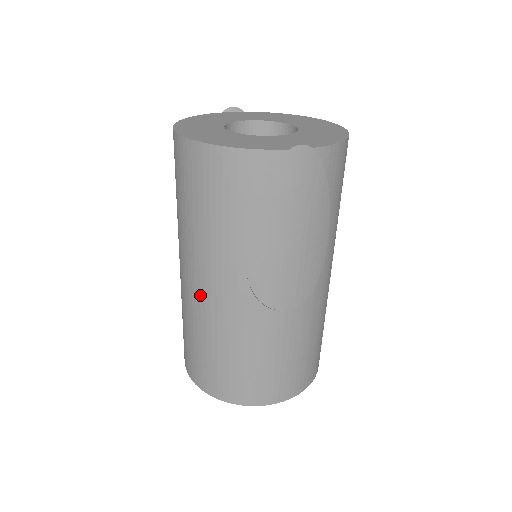
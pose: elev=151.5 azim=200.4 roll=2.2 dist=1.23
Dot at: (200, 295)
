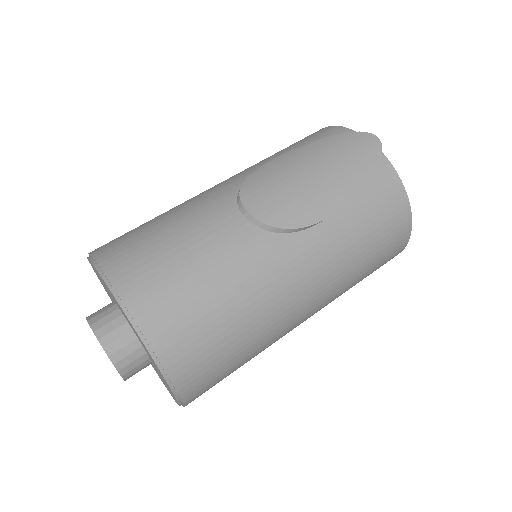
Dot at: occluded
